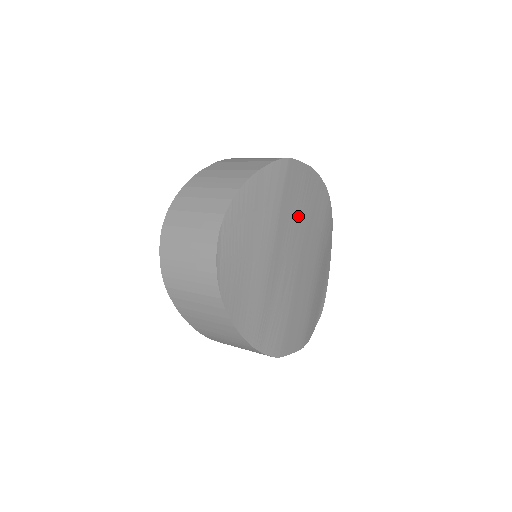
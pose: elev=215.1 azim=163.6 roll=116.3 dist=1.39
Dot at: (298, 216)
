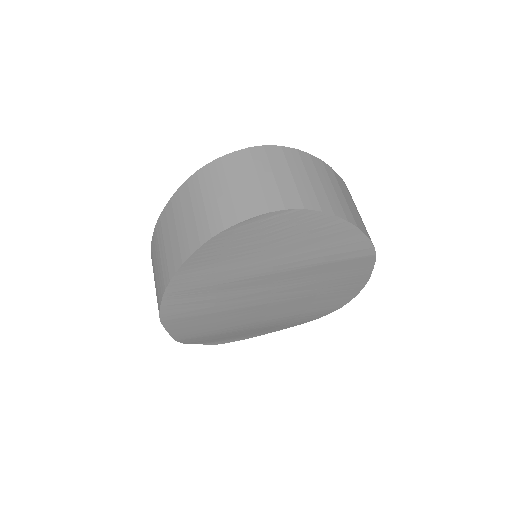
Dot at: (316, 285)
